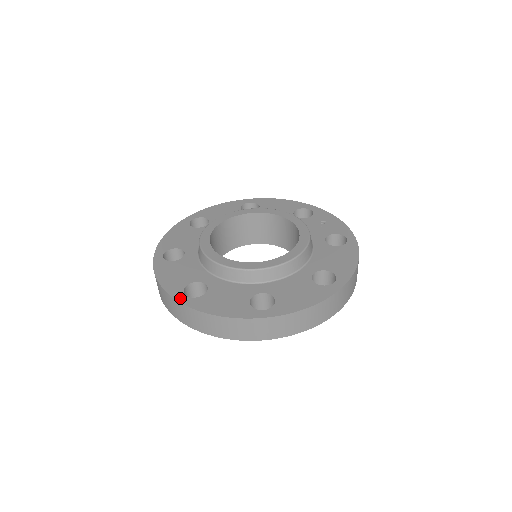
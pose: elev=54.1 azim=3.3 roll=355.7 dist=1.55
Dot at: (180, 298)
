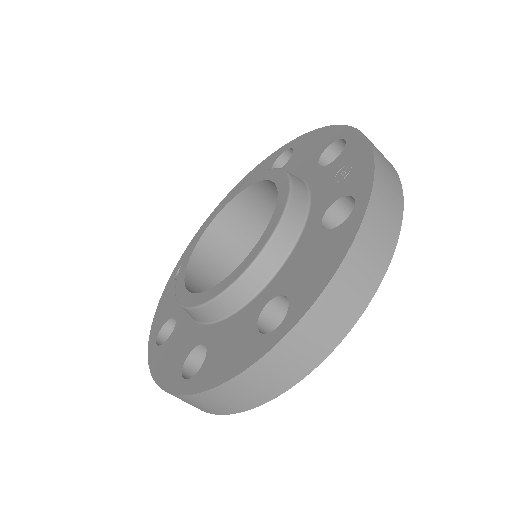
Dot at: (151, 345)
